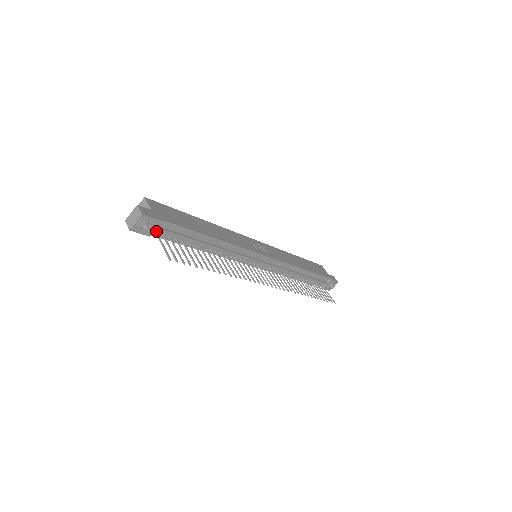
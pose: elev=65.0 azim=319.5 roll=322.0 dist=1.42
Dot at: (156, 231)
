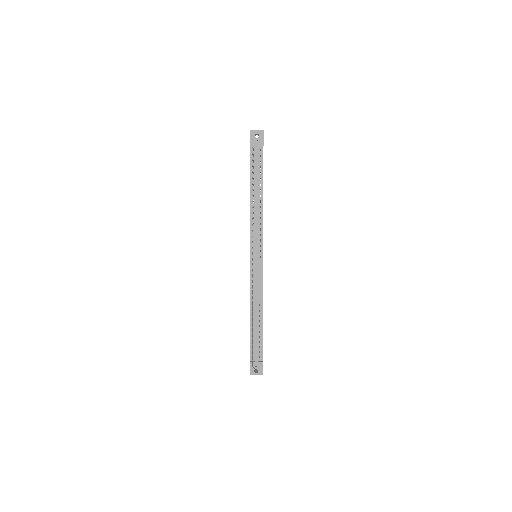
Dot at: (254, 150)
